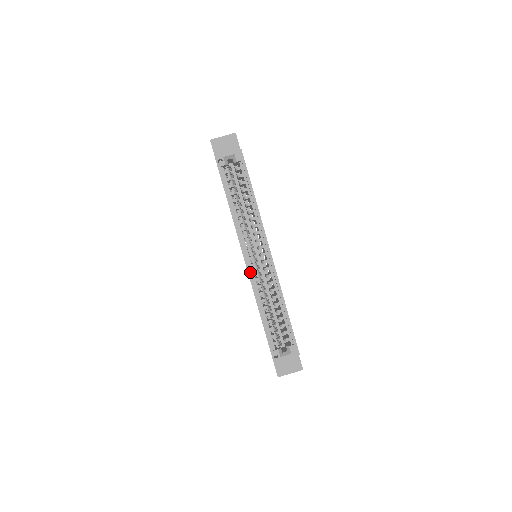
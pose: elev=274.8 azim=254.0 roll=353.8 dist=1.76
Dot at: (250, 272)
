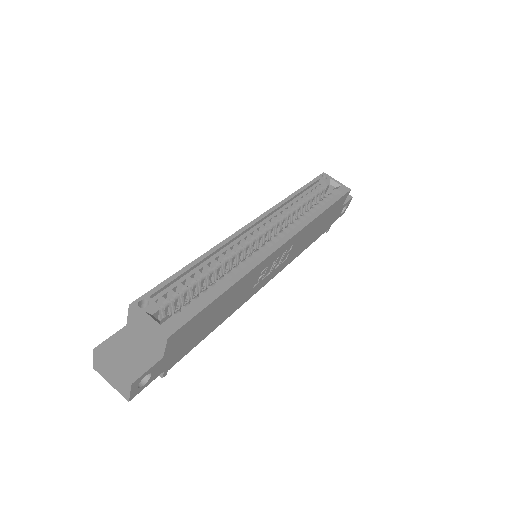
Dot at: (241, 232)
